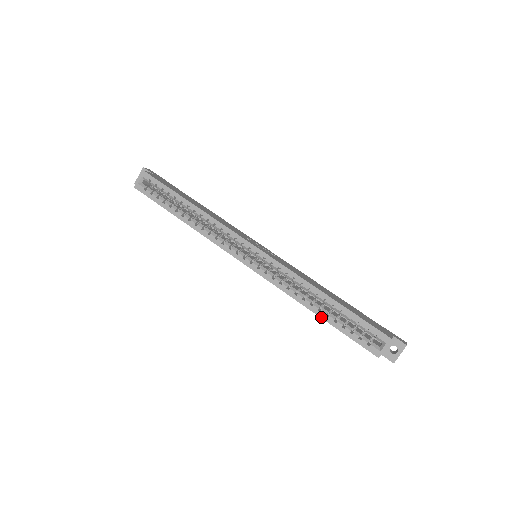
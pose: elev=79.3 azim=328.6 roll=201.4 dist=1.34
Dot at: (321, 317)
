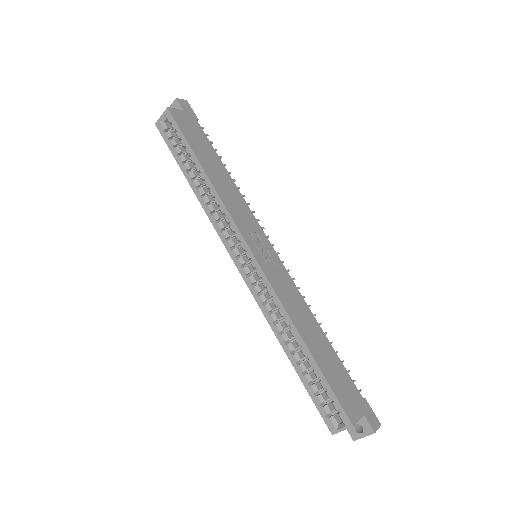
Dot at: (291, 361)
